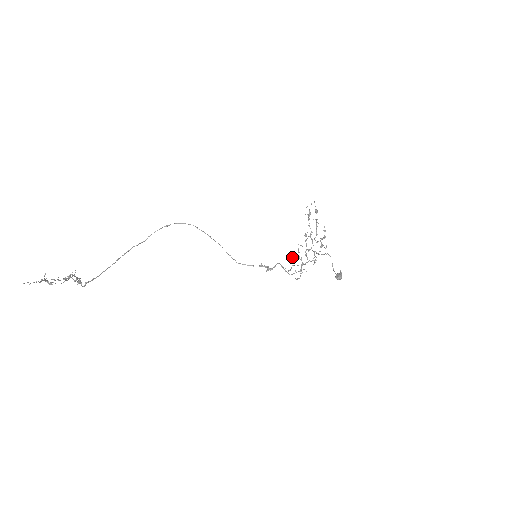
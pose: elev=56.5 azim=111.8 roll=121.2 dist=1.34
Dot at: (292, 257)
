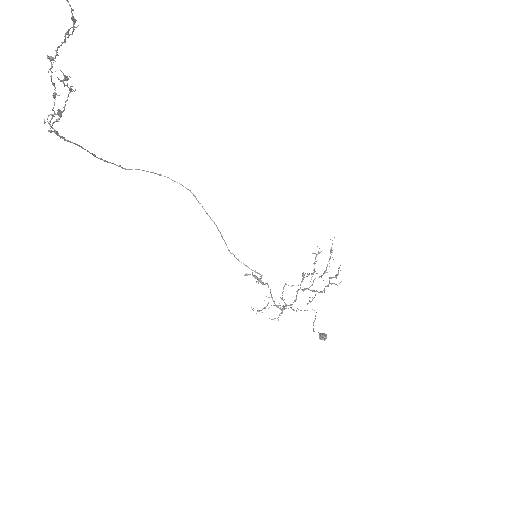
Dot at: (269, 297)
